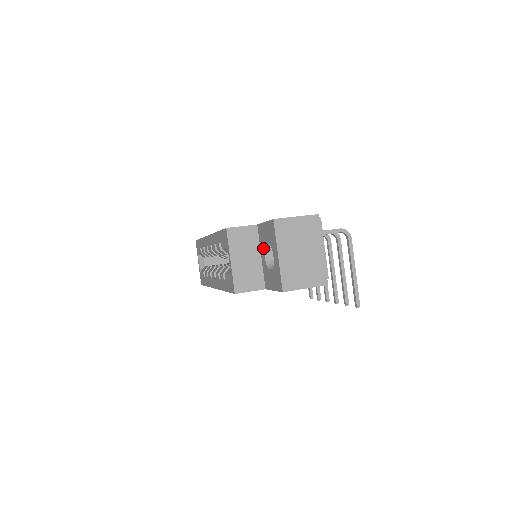
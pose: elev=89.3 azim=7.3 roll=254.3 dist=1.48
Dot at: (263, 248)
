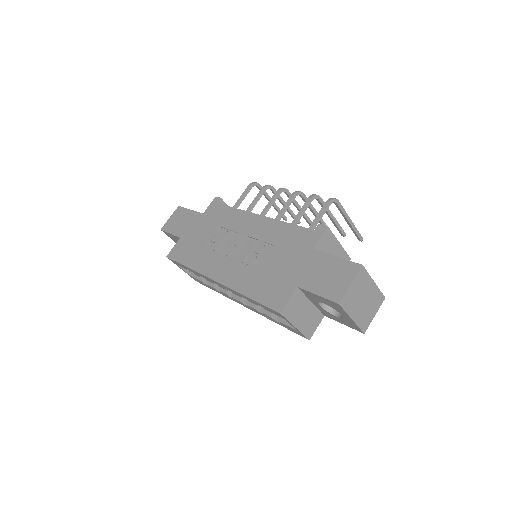
Dot at: (316, 302)
